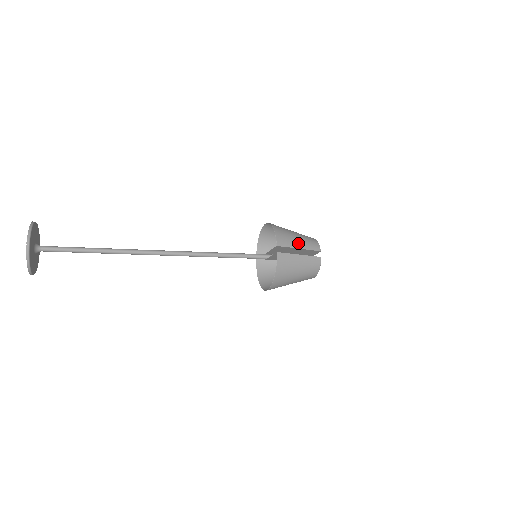
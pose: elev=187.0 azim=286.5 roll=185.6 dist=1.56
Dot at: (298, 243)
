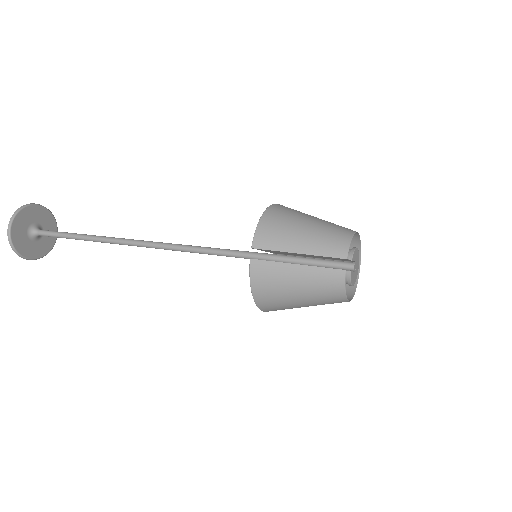
Dot at: (299, 243)
